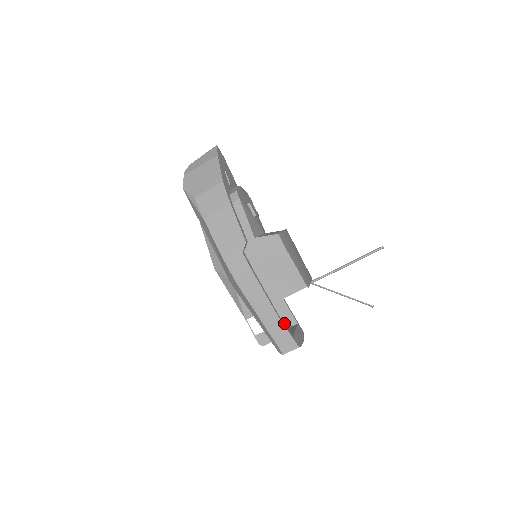
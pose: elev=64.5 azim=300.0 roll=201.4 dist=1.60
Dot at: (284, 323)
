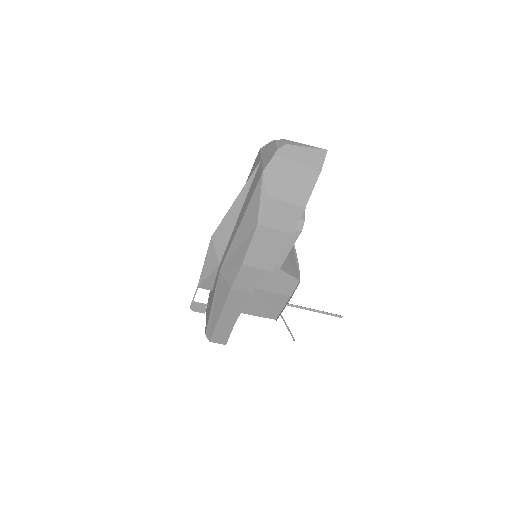
Dot at: occluded
